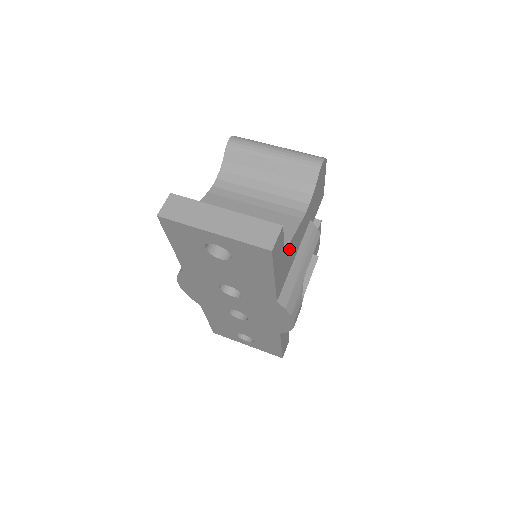
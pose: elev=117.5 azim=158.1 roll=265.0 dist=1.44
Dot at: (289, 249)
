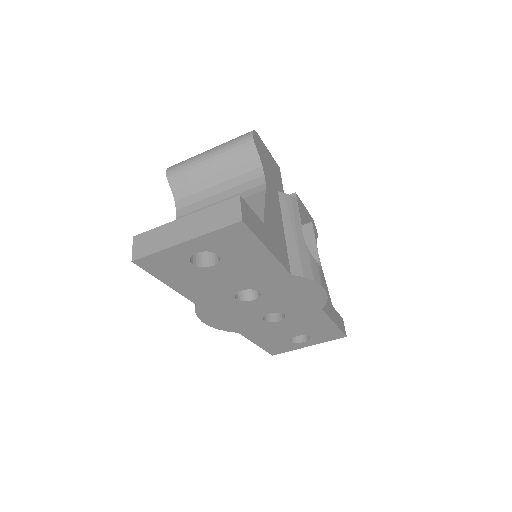
Dot at: (268, 220)
